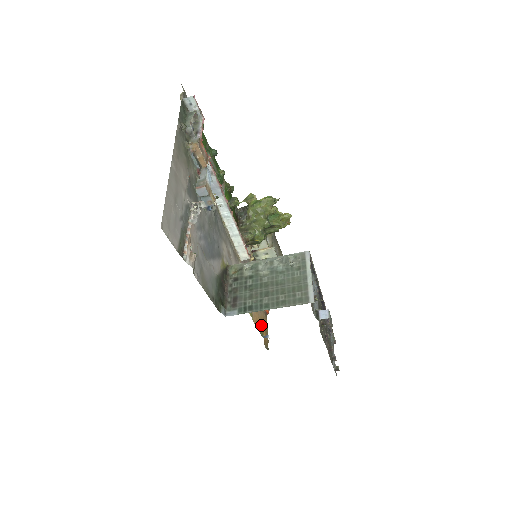
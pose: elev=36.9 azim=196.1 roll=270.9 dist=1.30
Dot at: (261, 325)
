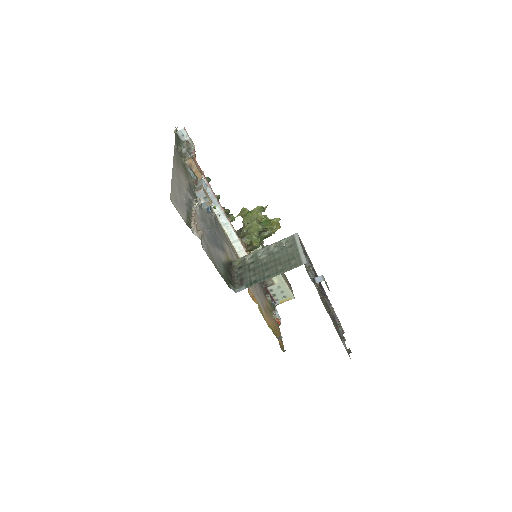
Dot at: (274, 330)
